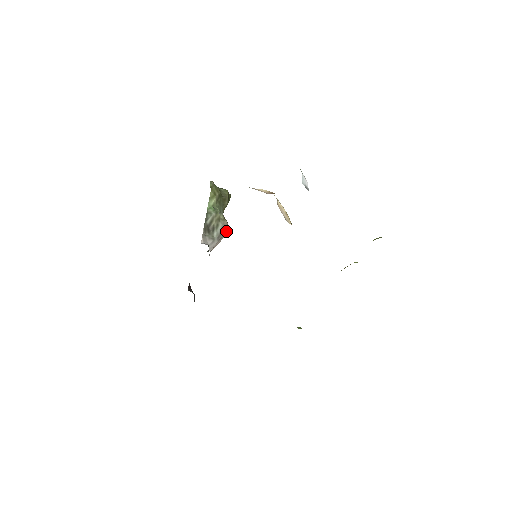
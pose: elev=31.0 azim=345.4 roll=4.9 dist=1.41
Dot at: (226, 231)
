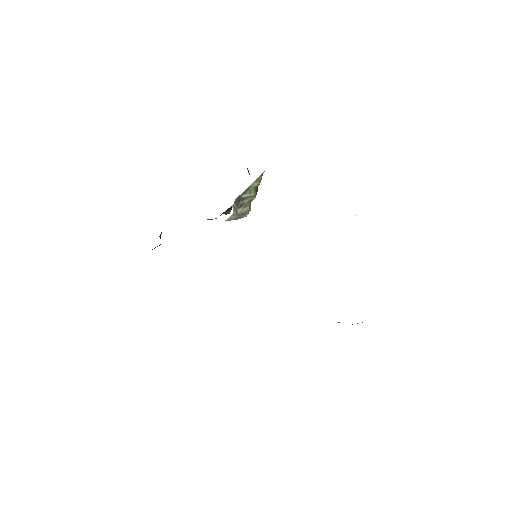
Dot at: (246, 216)
